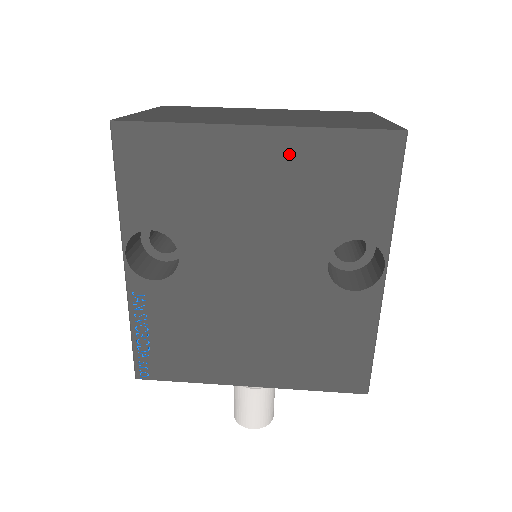
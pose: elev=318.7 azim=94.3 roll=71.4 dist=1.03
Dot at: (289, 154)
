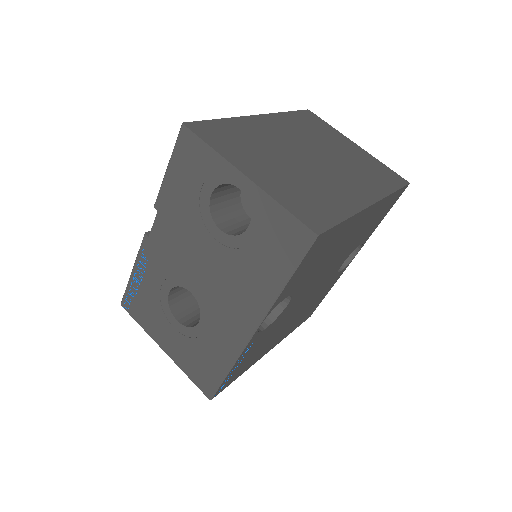
Dot at: (372, 214)
